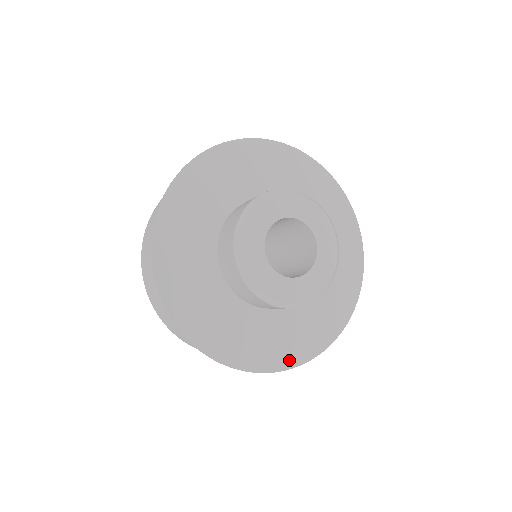
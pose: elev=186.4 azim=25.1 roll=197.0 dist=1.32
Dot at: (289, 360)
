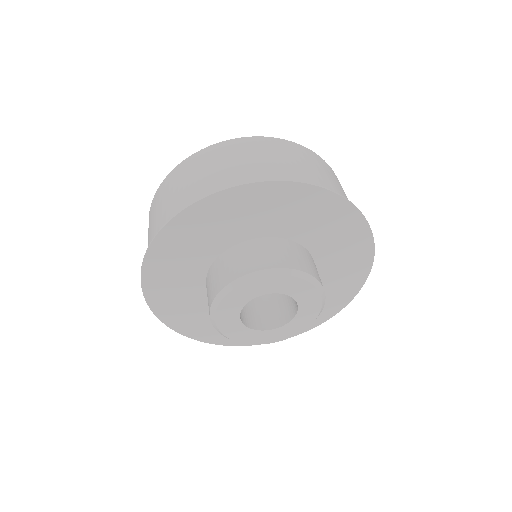
Dot at: (233, 341)
